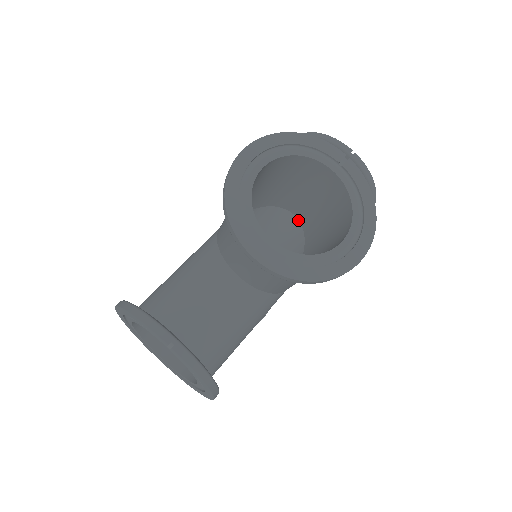
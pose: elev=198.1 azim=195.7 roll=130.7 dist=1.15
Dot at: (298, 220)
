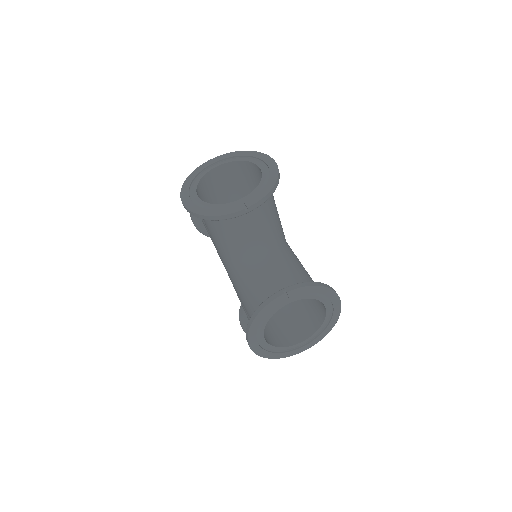
Dot at: (233, 190)
